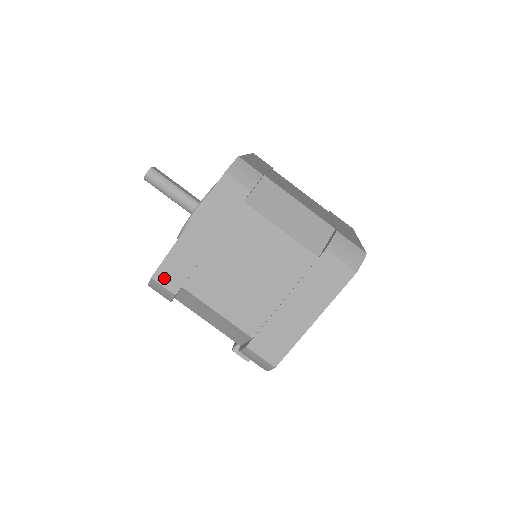
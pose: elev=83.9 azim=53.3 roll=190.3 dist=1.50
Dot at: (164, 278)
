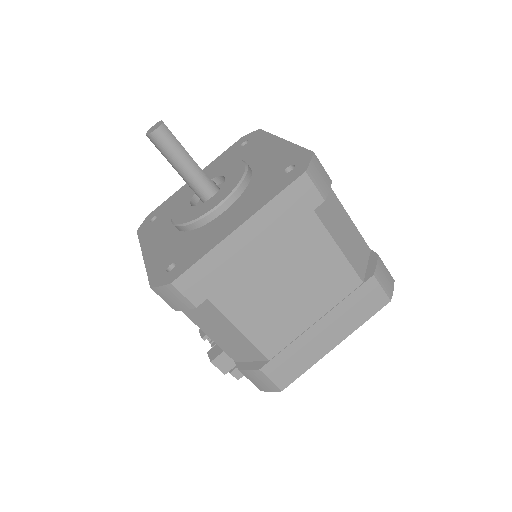
Dot at: (188, 285)
